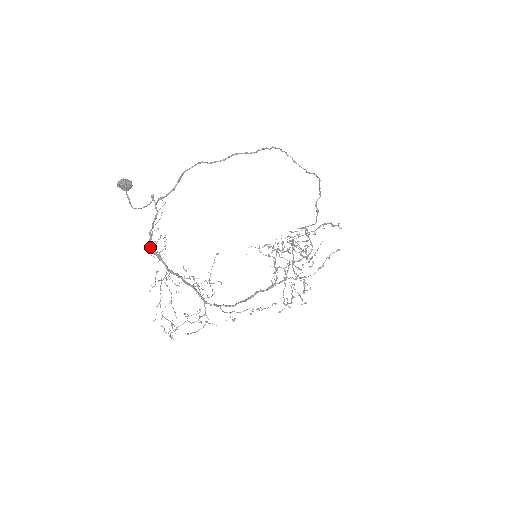
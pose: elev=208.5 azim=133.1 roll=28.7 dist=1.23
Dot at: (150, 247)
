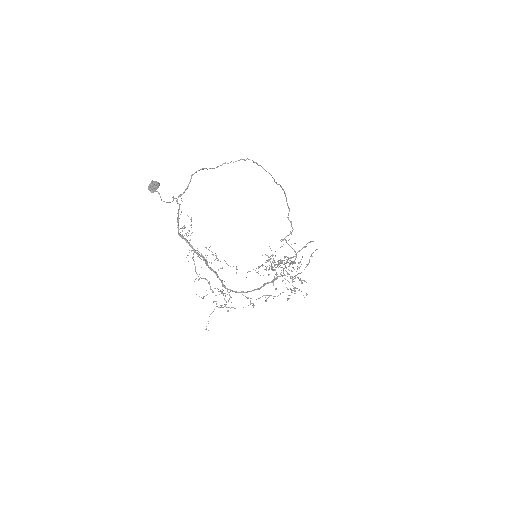
Dot at: (179, 233)
